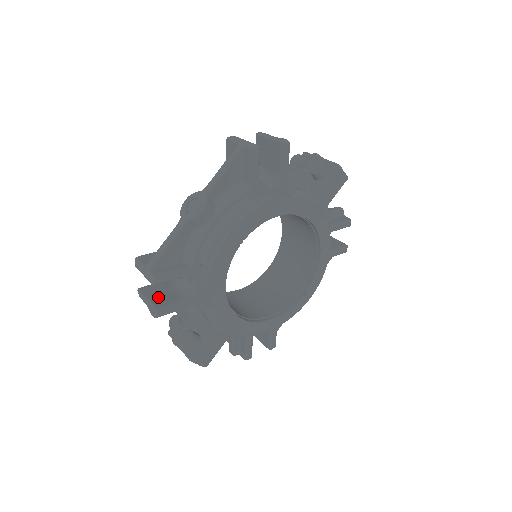
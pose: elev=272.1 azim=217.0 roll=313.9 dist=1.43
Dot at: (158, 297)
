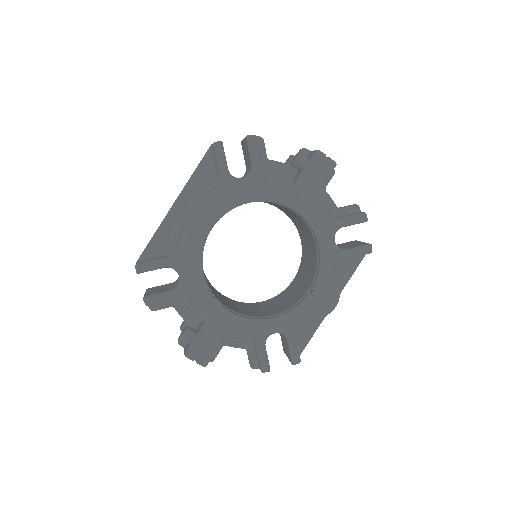
Dot at: (154, 291)
